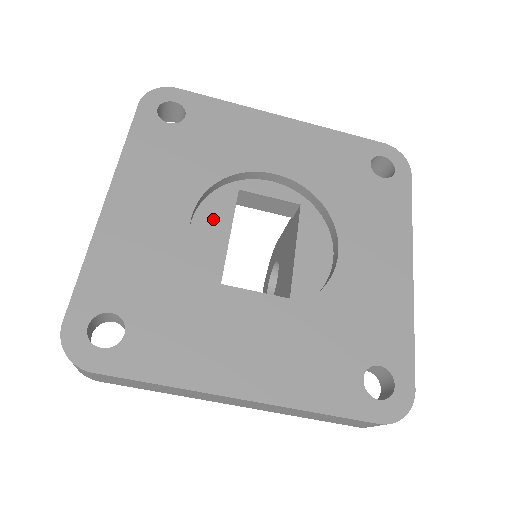
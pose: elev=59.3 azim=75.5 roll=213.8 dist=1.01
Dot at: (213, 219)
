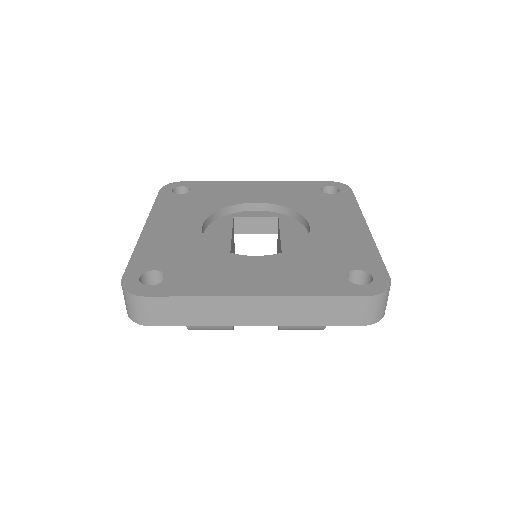
Dot at: (218, 231)
